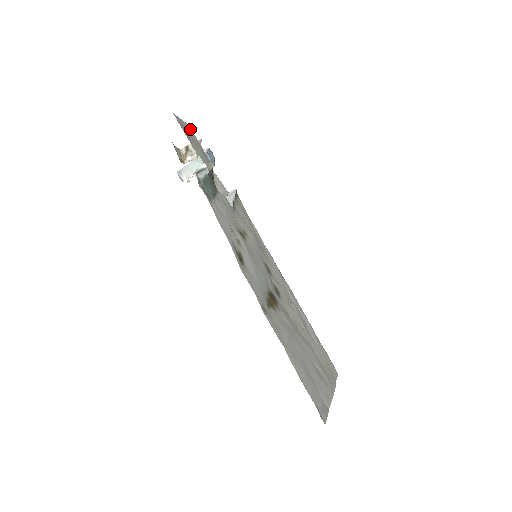
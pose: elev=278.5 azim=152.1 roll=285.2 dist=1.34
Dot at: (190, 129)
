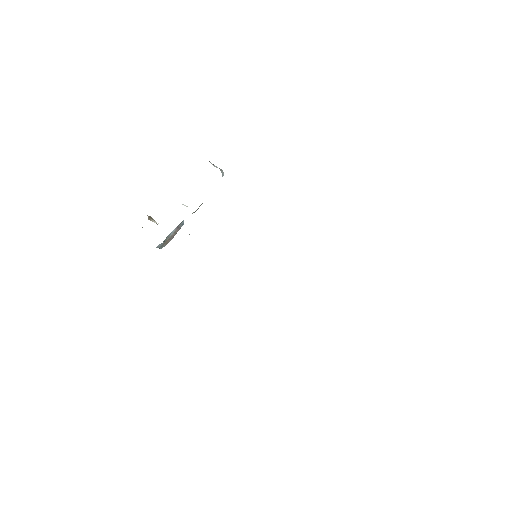
Dot at: occluded
